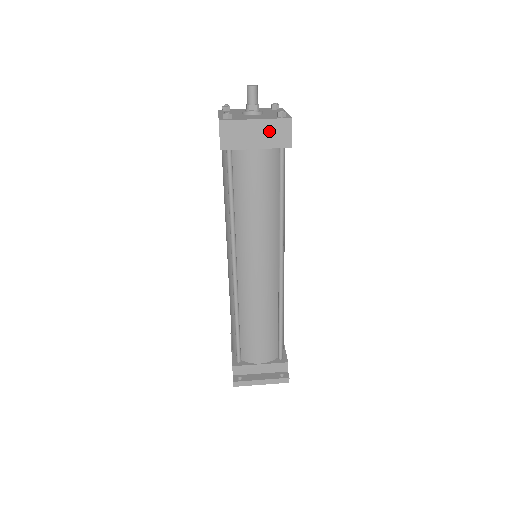
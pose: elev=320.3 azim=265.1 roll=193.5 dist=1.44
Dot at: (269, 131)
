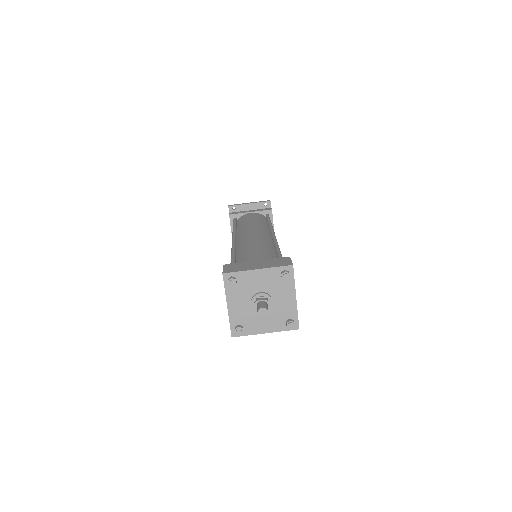
Dot at: occluded
